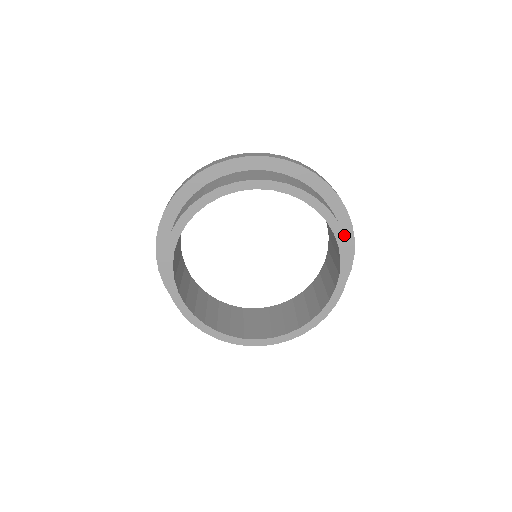
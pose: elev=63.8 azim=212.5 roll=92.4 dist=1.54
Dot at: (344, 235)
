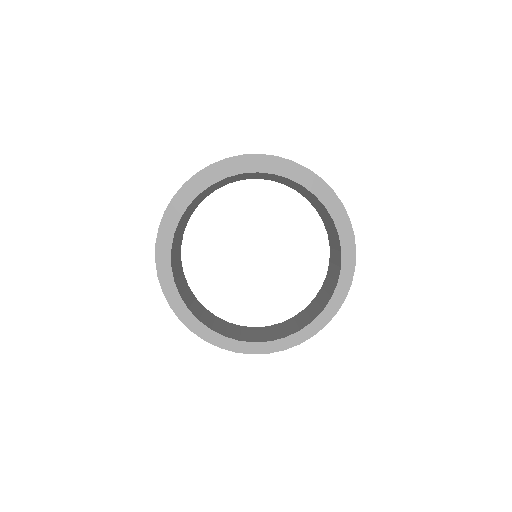
Dot at: (298, 173)
